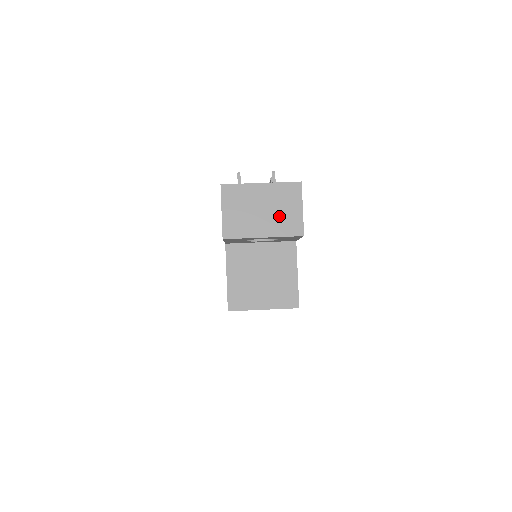
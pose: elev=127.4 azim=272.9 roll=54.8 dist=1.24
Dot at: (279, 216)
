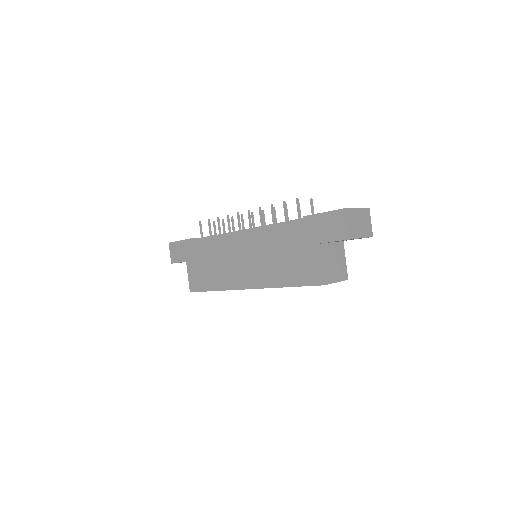
Dot at: (365, 226)
